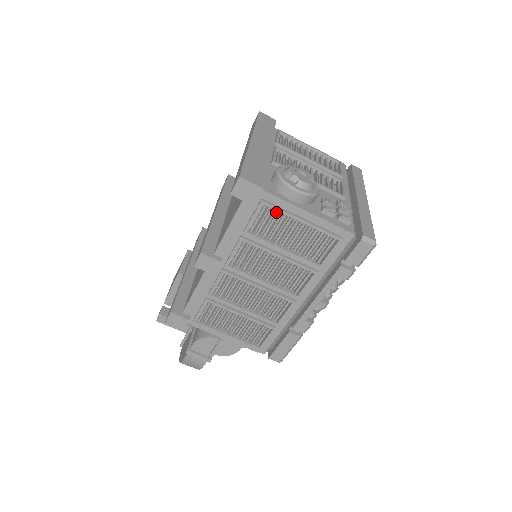
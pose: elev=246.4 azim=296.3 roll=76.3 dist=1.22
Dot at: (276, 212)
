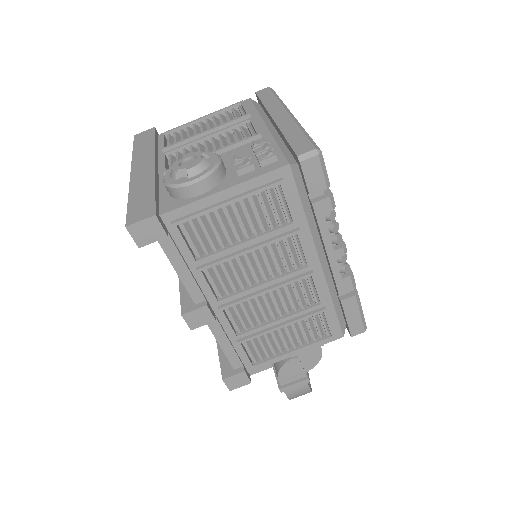
Dot at: (198, 219)
